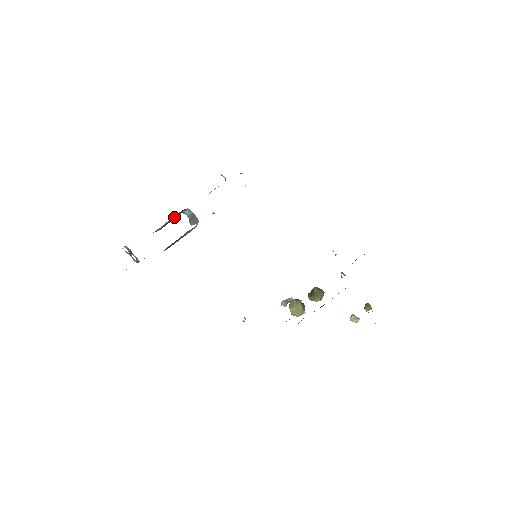
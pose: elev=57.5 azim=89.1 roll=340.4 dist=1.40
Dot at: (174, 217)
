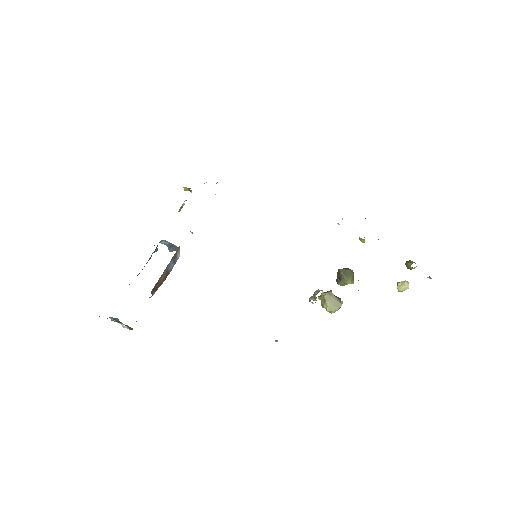
Dot at: (151, 255)
